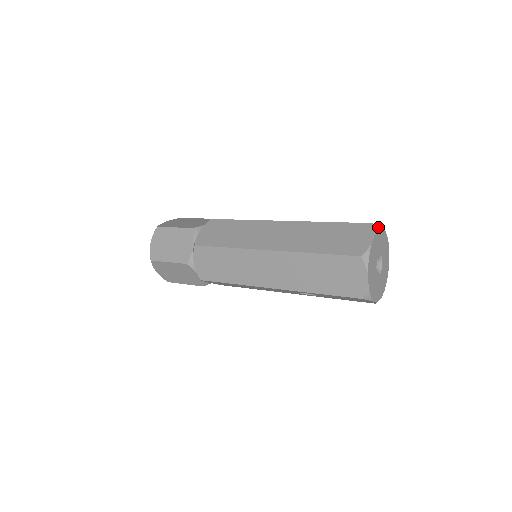
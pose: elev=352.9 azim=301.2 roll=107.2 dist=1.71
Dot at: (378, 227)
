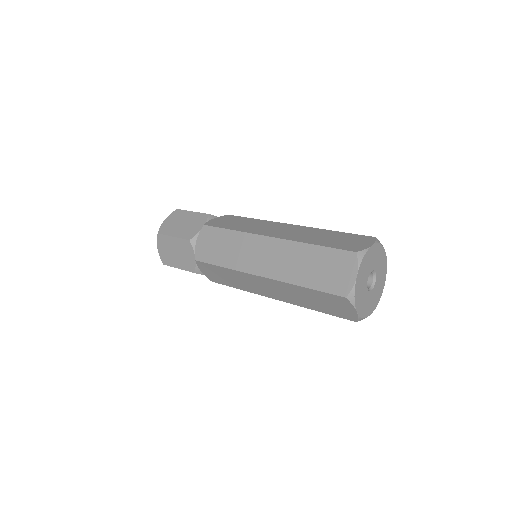
Dot at: (363, 254)
